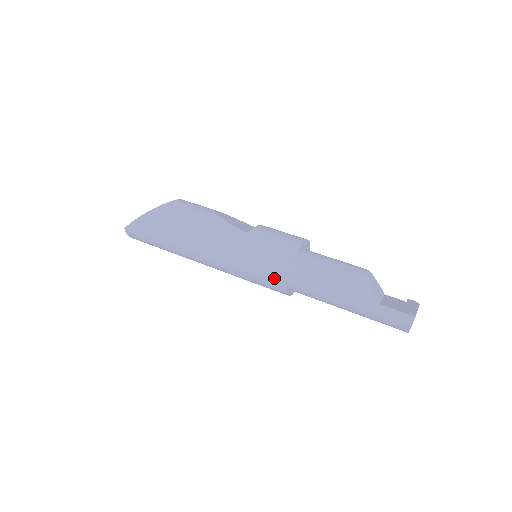
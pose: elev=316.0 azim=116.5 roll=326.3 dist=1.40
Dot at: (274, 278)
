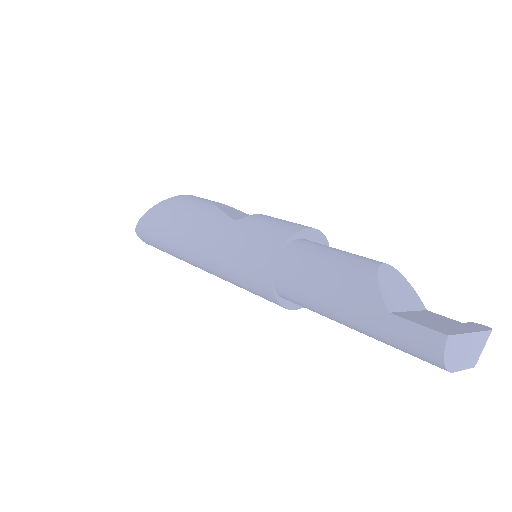
Dot at: (258, 278)
